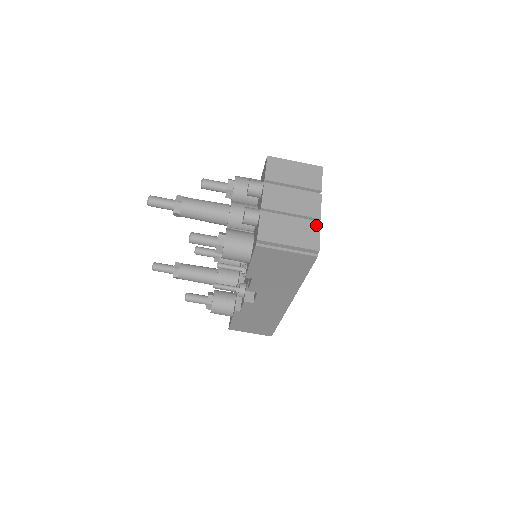
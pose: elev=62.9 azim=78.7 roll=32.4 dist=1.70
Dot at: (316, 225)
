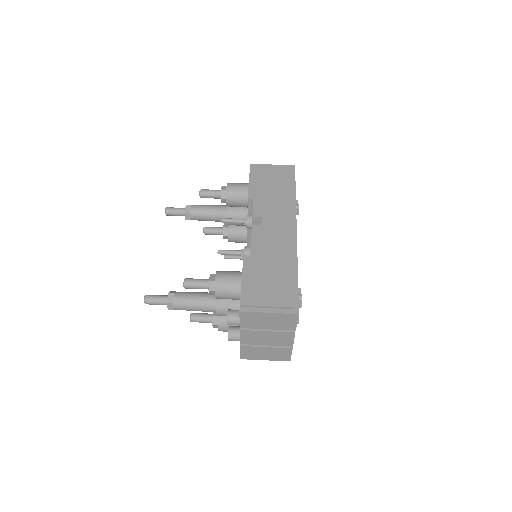
Dot at: occluded
